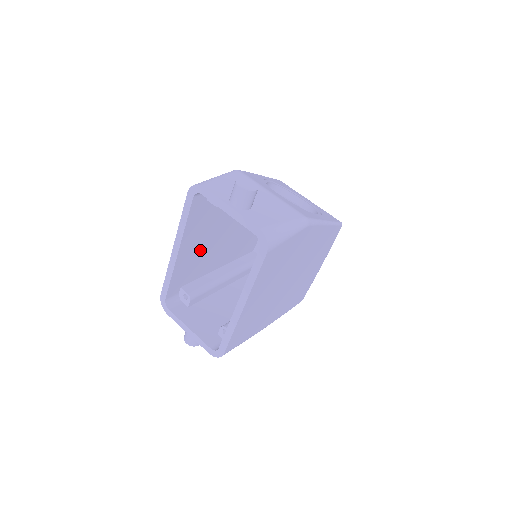
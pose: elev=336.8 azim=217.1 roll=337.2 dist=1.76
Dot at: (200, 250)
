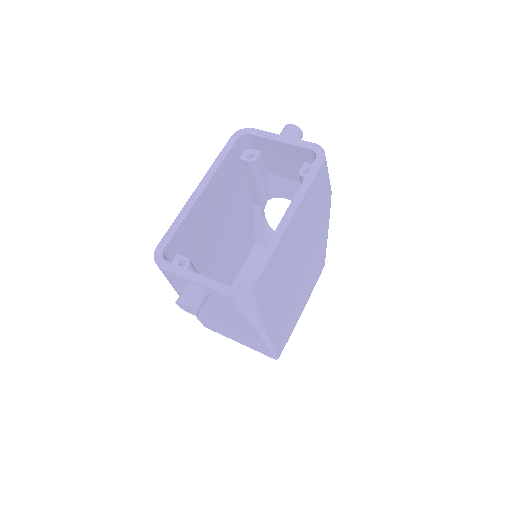
Dot at: (208, 222)
